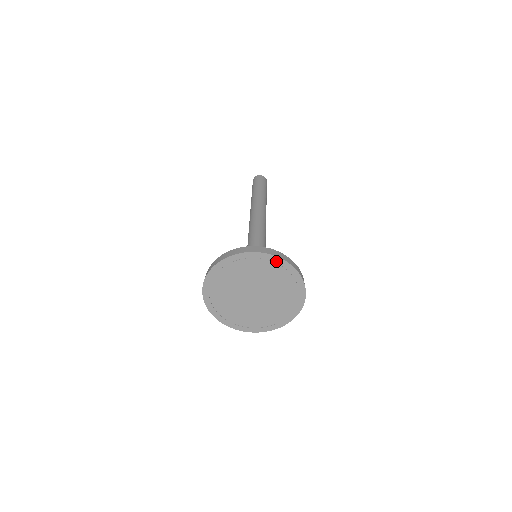
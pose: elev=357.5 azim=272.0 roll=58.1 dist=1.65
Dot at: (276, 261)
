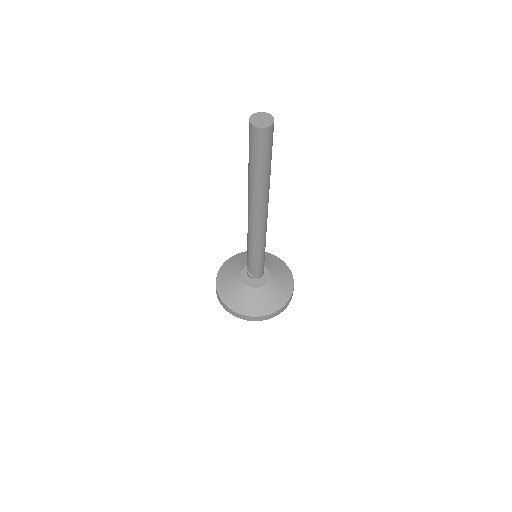
Dot at: occluded
